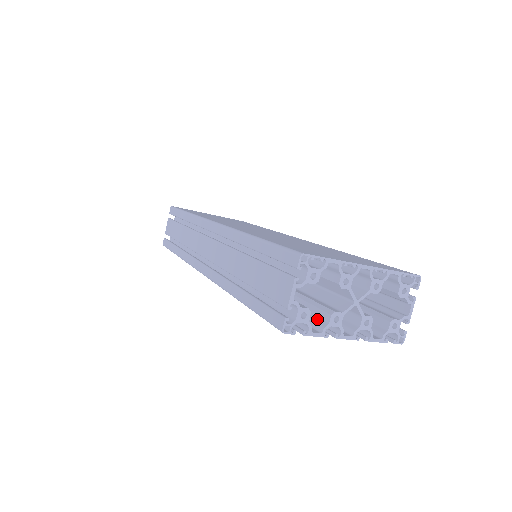
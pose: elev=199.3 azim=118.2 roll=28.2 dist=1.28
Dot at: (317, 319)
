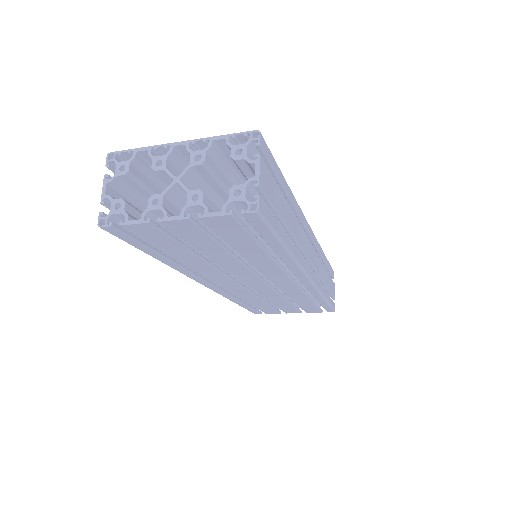
Dot at: (155, 217)
